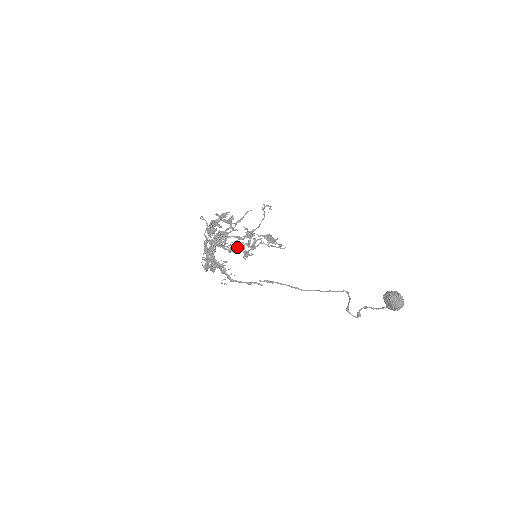
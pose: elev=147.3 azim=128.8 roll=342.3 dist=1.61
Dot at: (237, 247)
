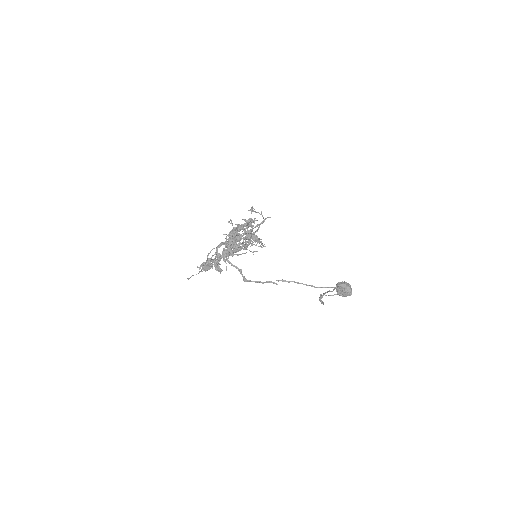
Dot at: occluded
